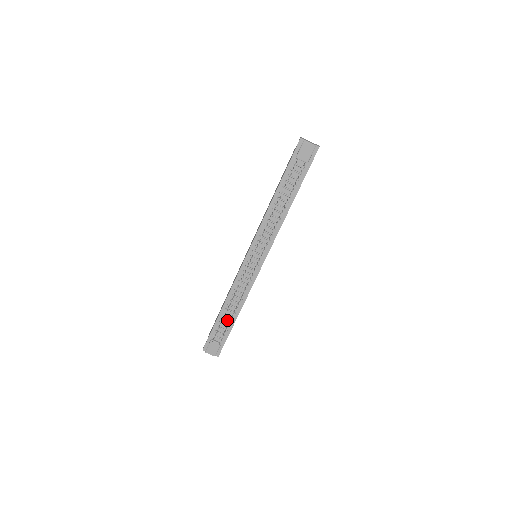
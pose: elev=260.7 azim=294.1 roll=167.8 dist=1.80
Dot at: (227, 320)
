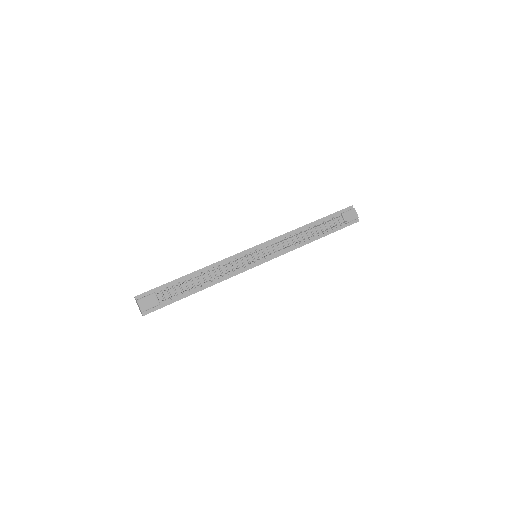
Dot at: (188, 286)
